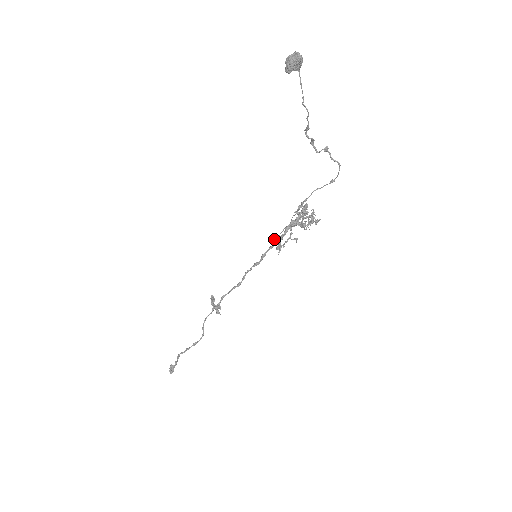
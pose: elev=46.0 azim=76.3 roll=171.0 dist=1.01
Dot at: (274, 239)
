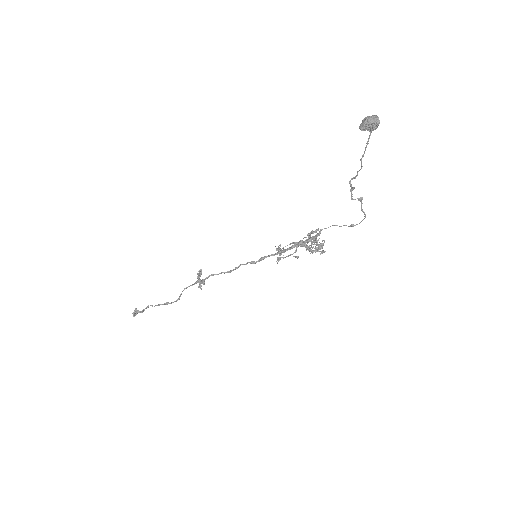
Dot at: (278, 248)
